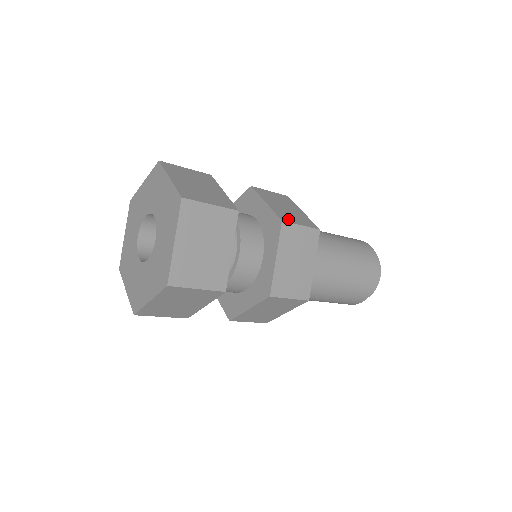
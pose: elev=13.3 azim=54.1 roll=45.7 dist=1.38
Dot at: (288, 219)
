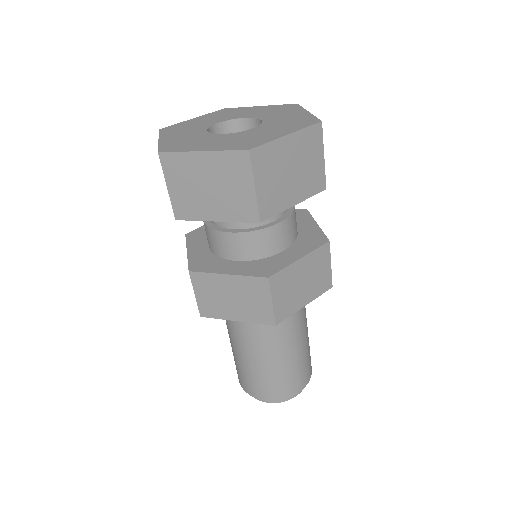
Dot at: occluded
